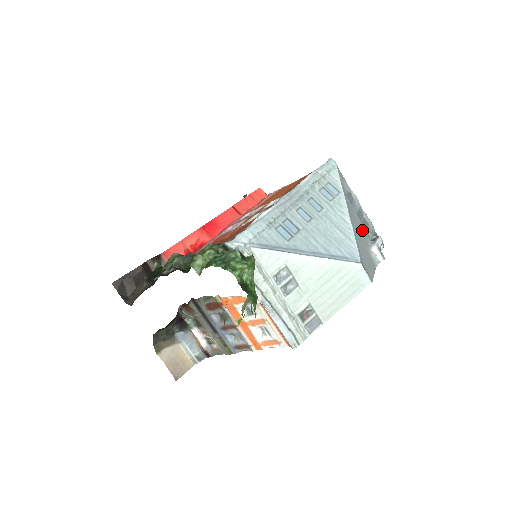
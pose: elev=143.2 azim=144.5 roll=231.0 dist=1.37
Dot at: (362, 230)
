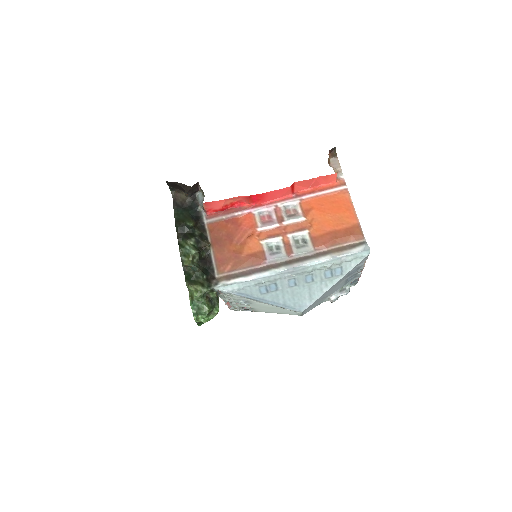
Dot at: (338, 287)
